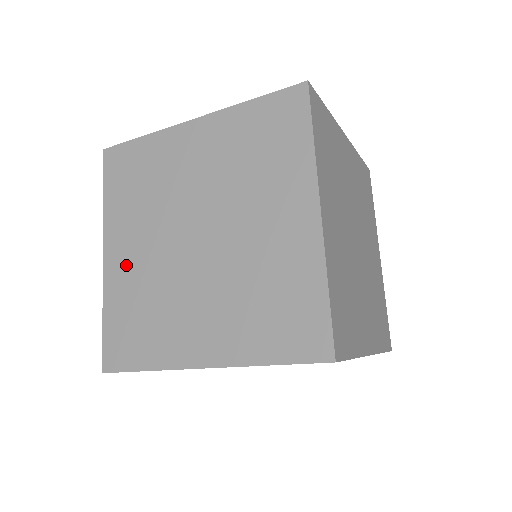
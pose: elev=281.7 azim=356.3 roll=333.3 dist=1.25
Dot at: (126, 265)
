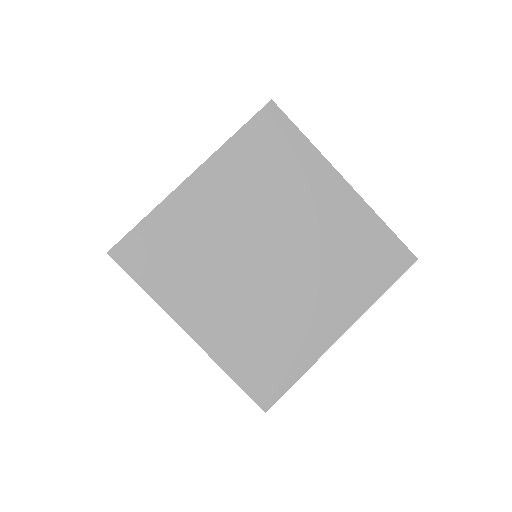
Dot at: (219, 323)
